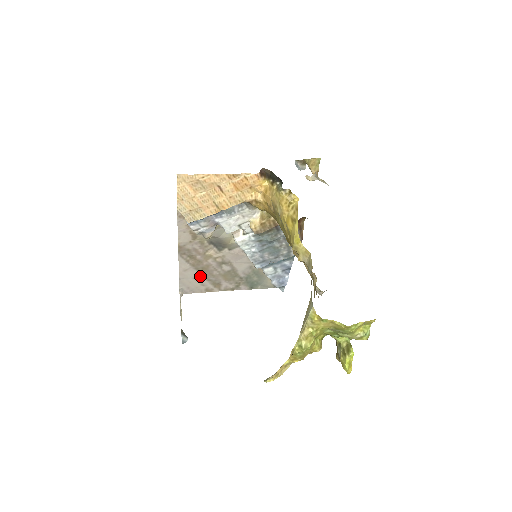
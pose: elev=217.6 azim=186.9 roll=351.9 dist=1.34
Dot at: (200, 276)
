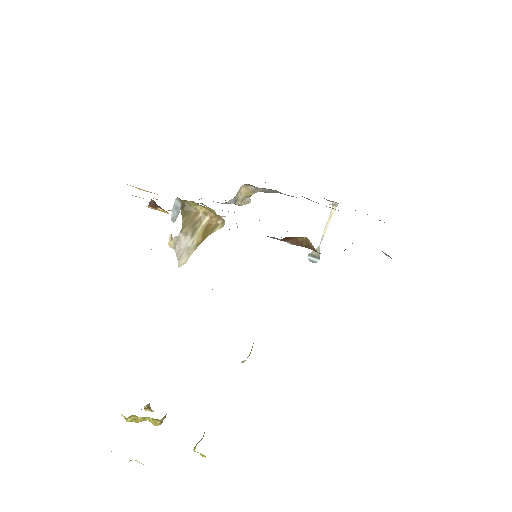
Dot at: occluded
